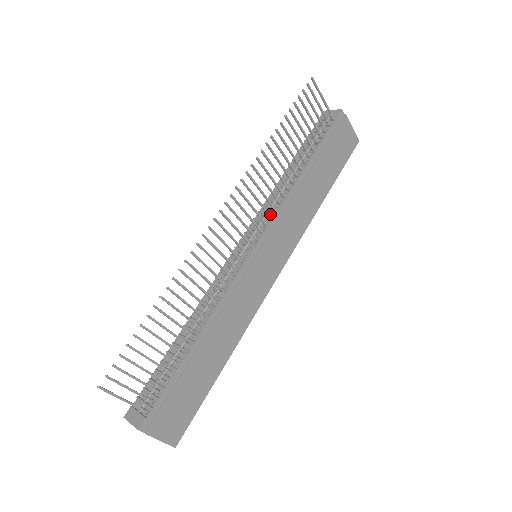
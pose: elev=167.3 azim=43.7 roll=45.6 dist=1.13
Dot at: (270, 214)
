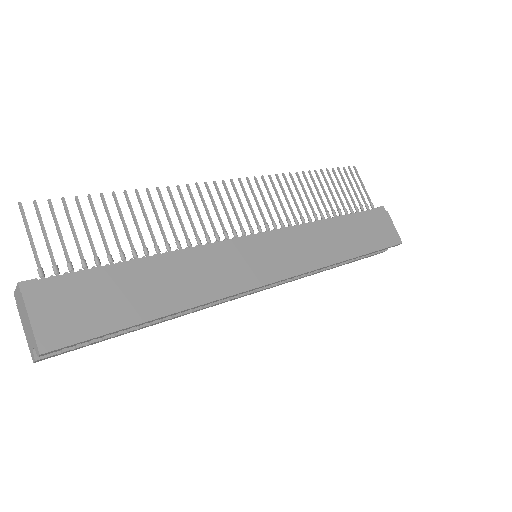
Dot at: (283, 223)
